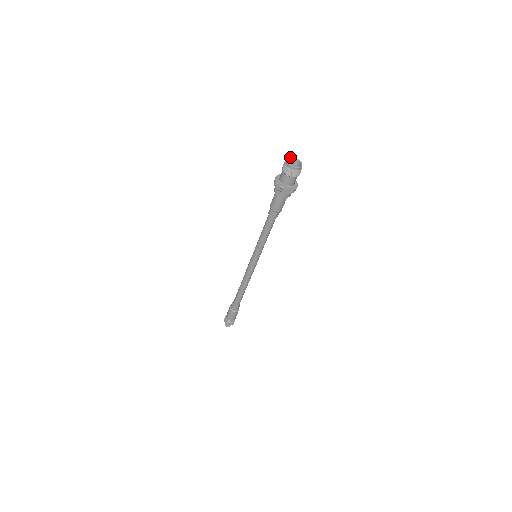
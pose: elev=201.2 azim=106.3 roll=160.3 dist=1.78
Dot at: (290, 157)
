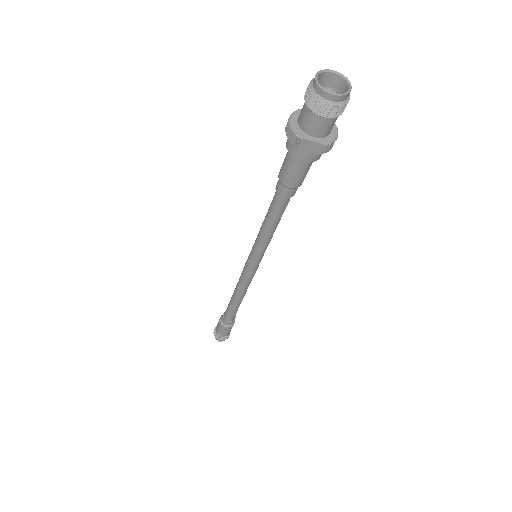
Dot at: (326, 69)
